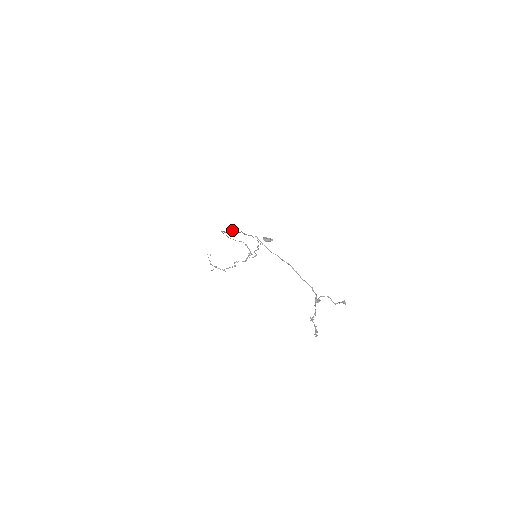
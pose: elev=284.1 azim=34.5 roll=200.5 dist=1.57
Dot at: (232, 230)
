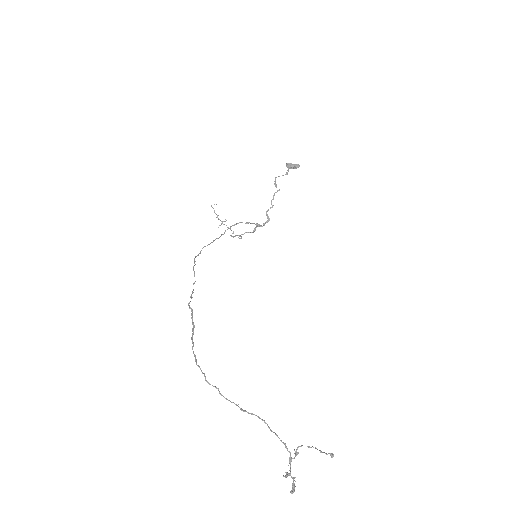
Dot at: occluded
